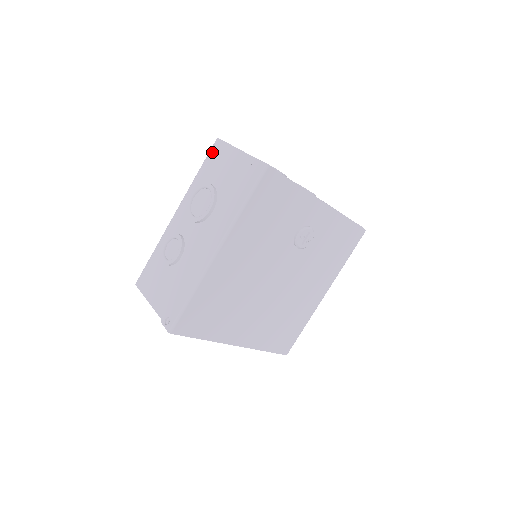
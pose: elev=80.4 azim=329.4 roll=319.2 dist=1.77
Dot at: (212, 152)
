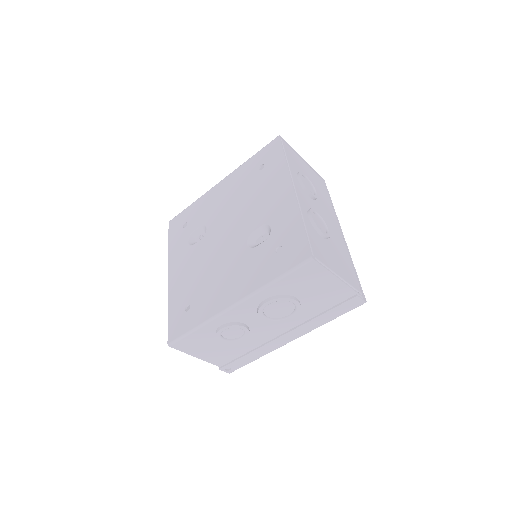
Dot at: (302, 271)
